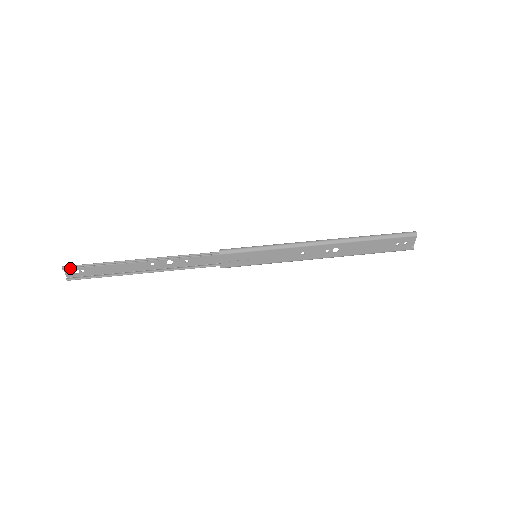
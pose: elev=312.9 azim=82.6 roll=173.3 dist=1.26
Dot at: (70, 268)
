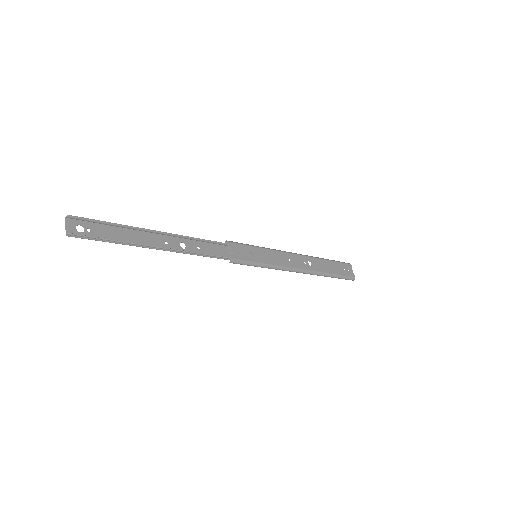
Dot at: (78, 217)
